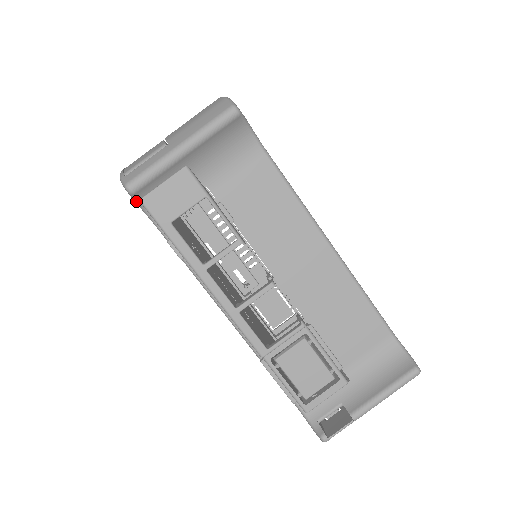
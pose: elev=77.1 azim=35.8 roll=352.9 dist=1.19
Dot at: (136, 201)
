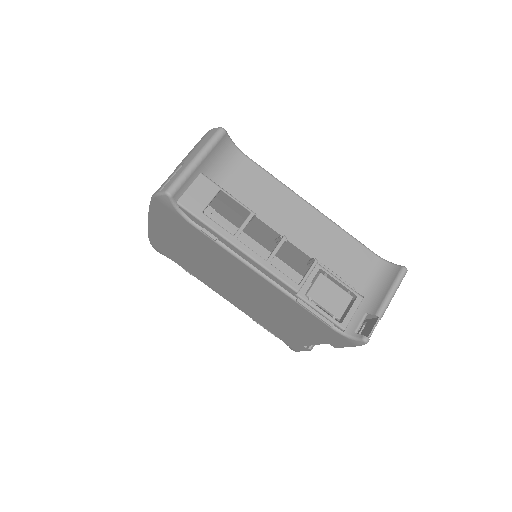
Dot at: (174, 204)
